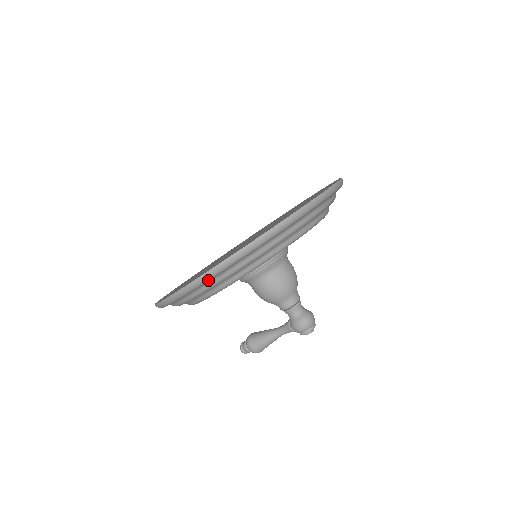
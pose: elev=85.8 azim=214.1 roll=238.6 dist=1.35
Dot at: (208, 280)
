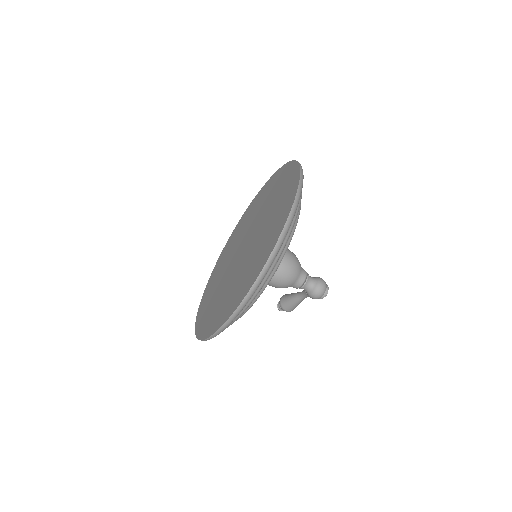
Dot at: occluded
